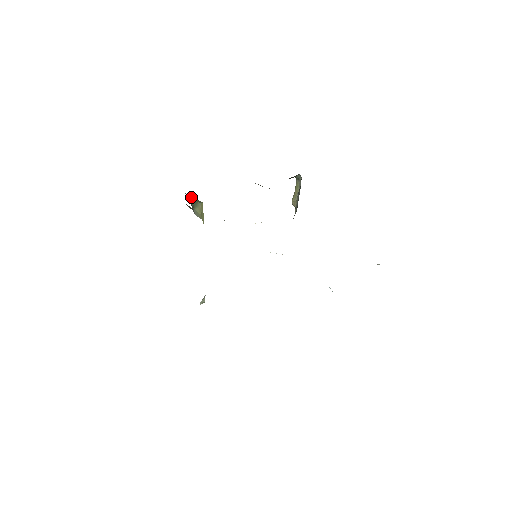
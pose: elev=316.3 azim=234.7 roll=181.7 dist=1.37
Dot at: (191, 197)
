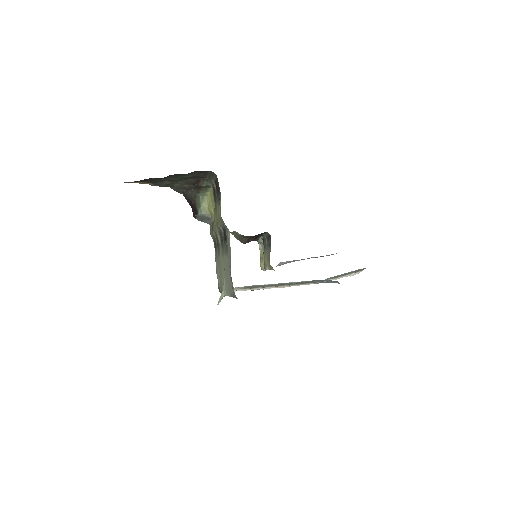
Dot at: (198, 194)
